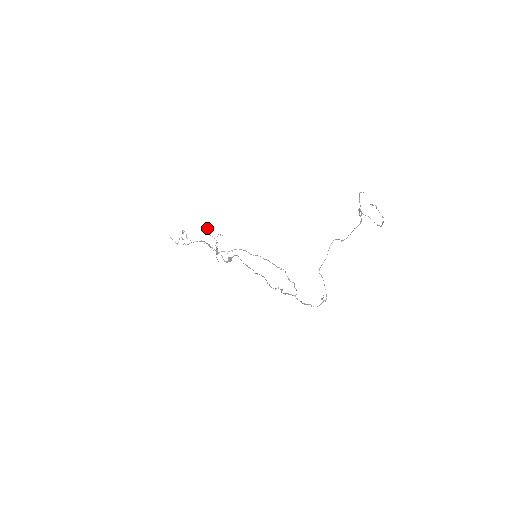
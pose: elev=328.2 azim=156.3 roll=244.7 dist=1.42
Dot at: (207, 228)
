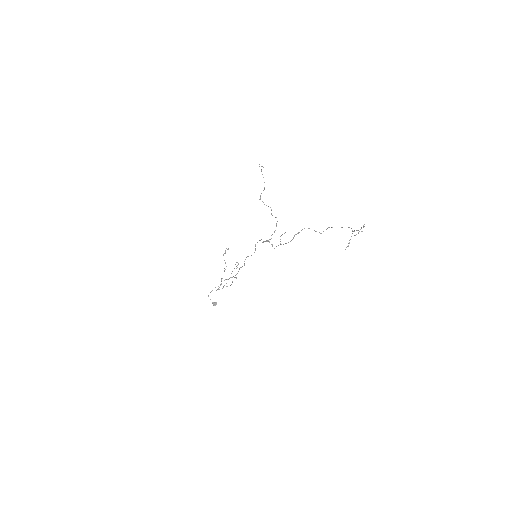
Dot at: occluded
